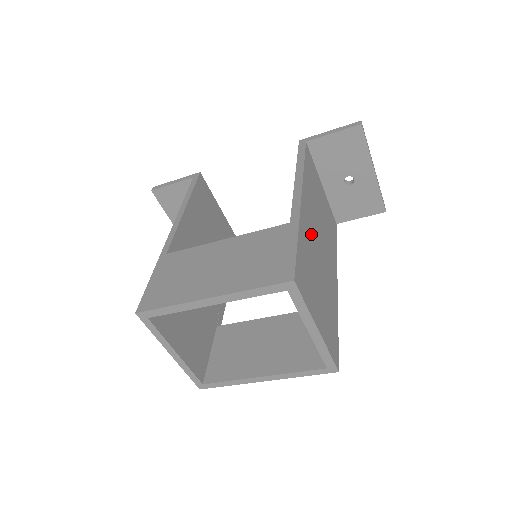
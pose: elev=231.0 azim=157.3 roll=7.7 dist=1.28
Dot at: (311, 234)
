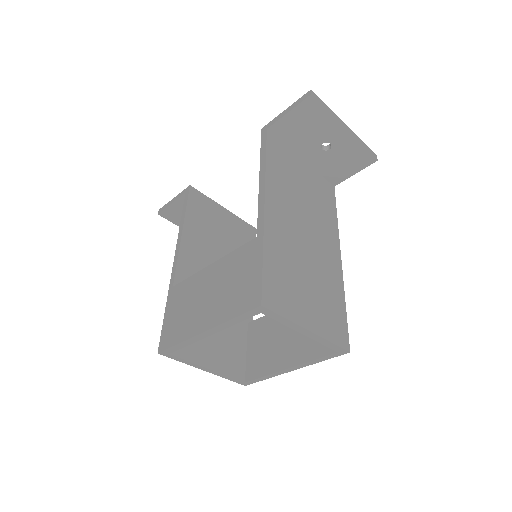
Dot at: (287, 233)
